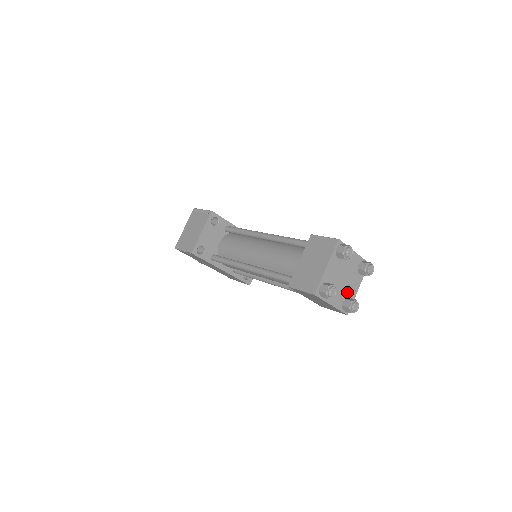
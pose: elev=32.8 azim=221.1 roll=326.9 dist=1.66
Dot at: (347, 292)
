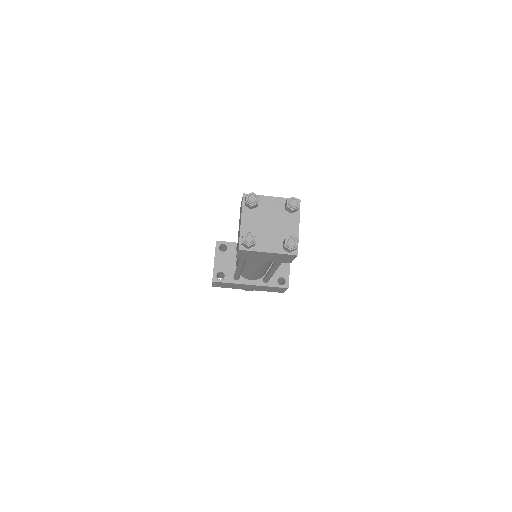
Dot at: (284, 235)
